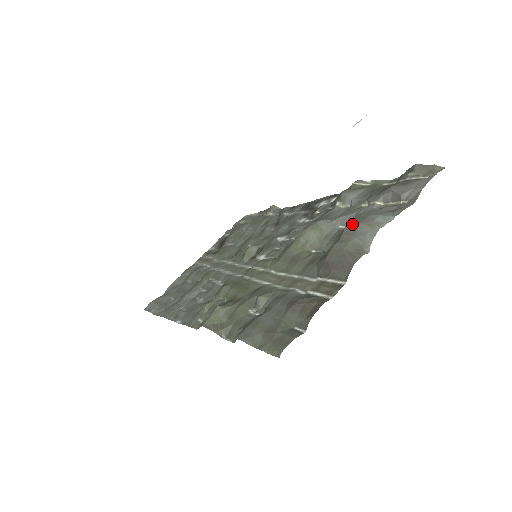
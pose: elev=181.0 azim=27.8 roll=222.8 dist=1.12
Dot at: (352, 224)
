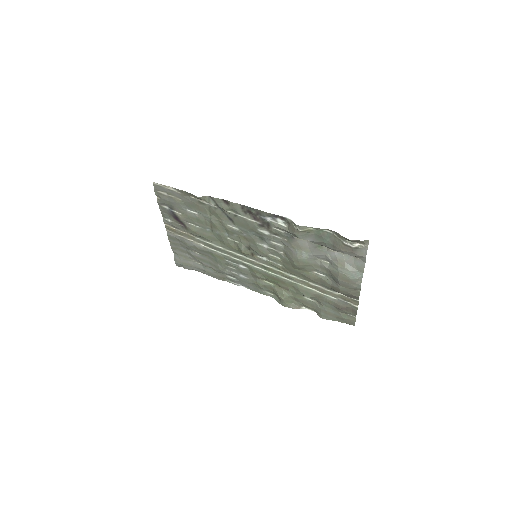
Dot at: (343, 282)
